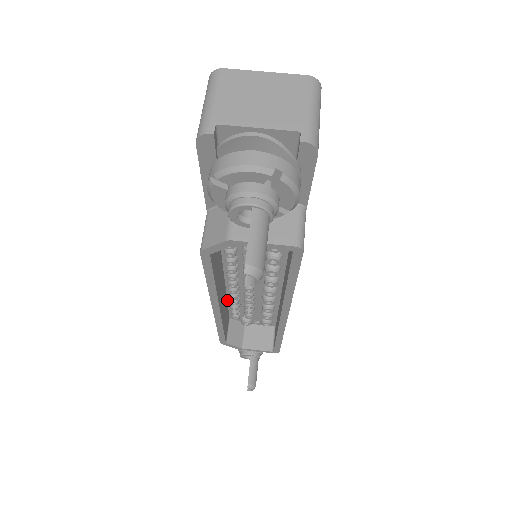
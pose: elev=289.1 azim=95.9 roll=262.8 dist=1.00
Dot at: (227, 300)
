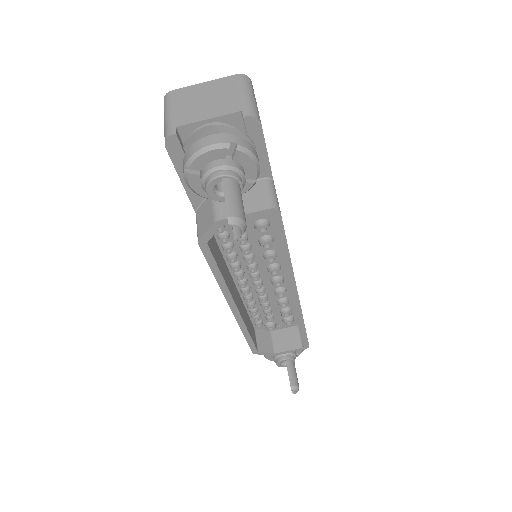
Dot at: (245, 308)
